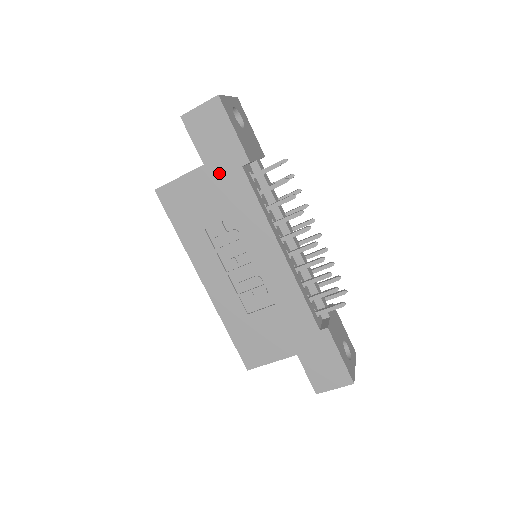
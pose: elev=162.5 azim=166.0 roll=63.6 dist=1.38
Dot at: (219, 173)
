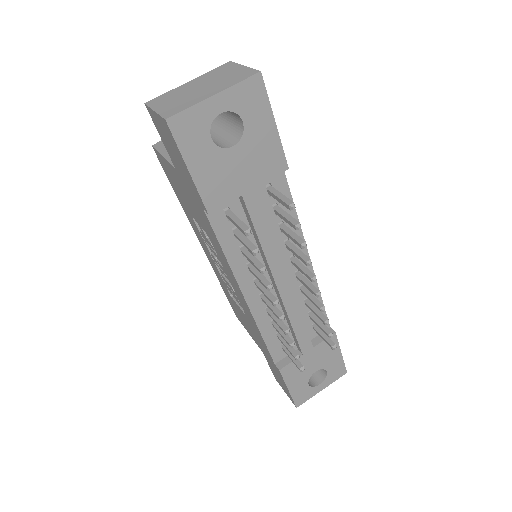
Dot at: (189, 191)
